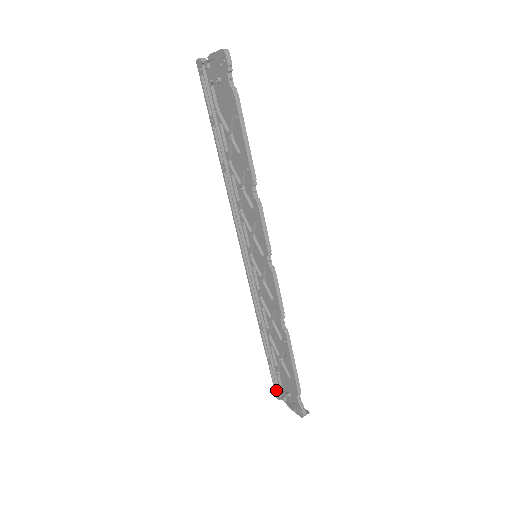
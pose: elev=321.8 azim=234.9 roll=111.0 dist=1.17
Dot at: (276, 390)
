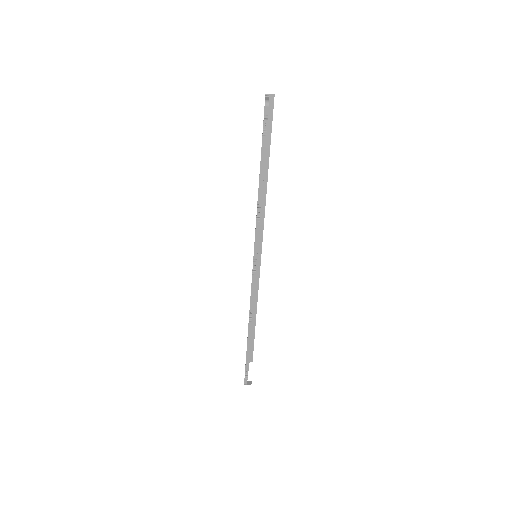
Dot at: occluded
